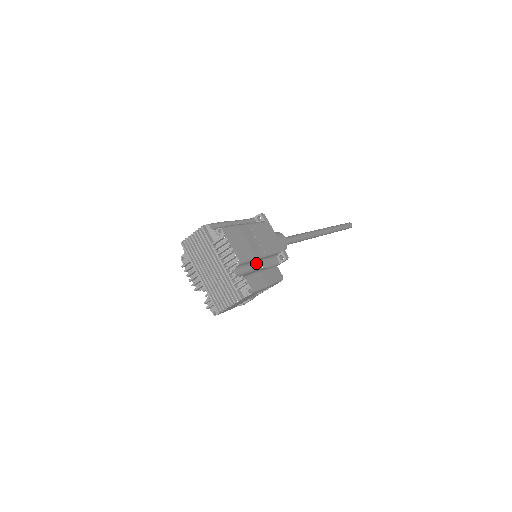
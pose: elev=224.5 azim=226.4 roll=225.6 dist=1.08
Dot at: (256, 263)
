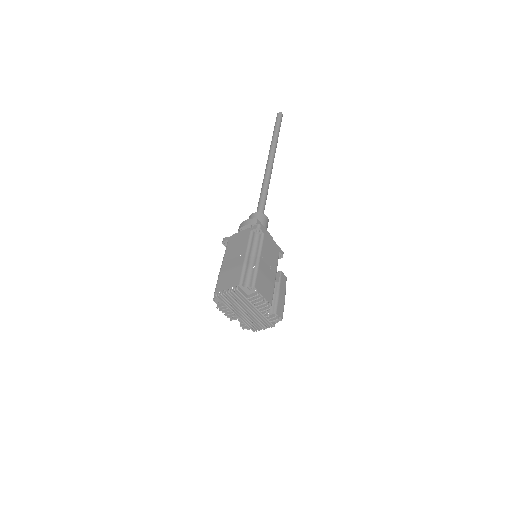
Dot at: occluded
